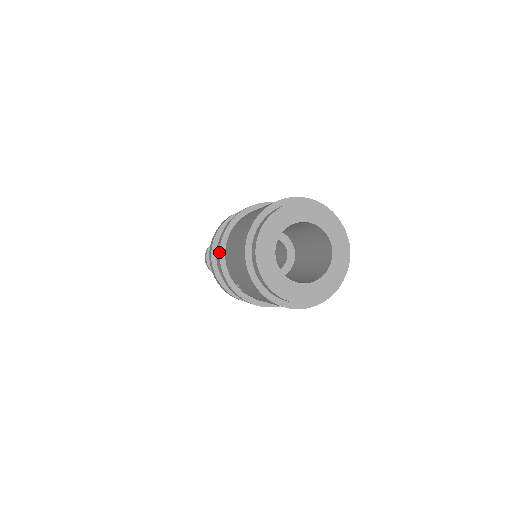
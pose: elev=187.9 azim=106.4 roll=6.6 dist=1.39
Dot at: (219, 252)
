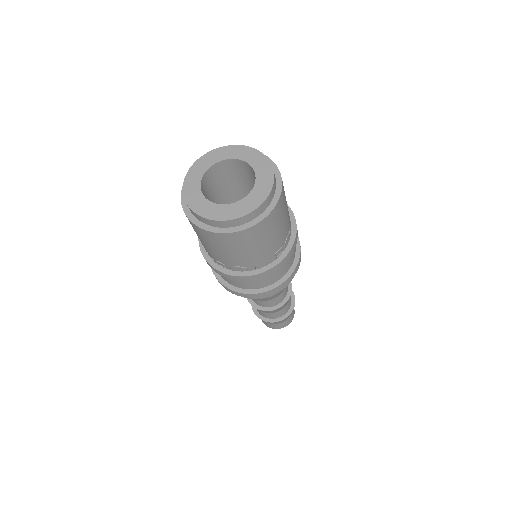
Dot at: occluded
